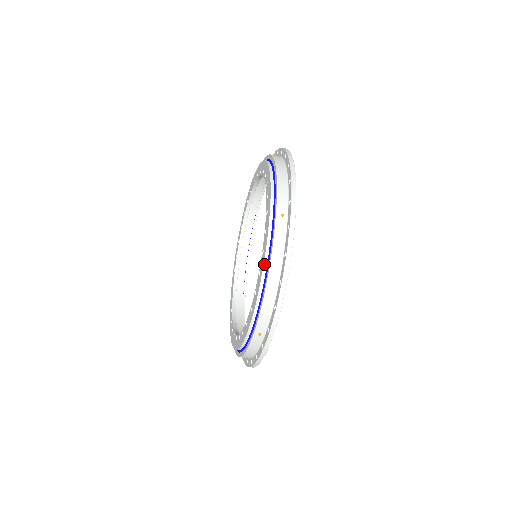
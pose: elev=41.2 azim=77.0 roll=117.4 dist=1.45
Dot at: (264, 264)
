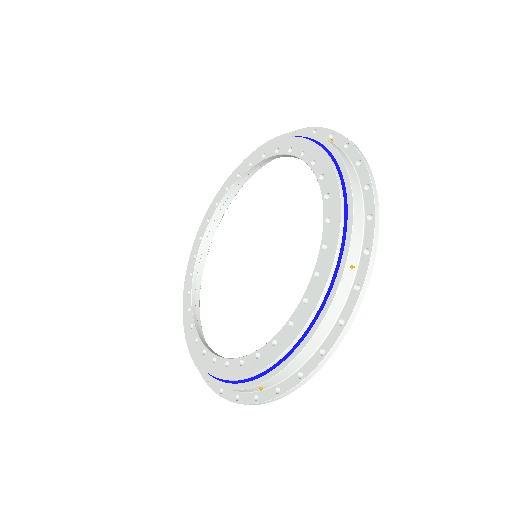
Dot at: (308, 322)
